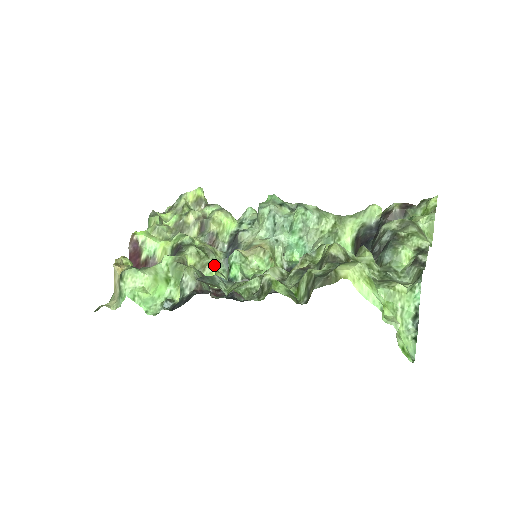
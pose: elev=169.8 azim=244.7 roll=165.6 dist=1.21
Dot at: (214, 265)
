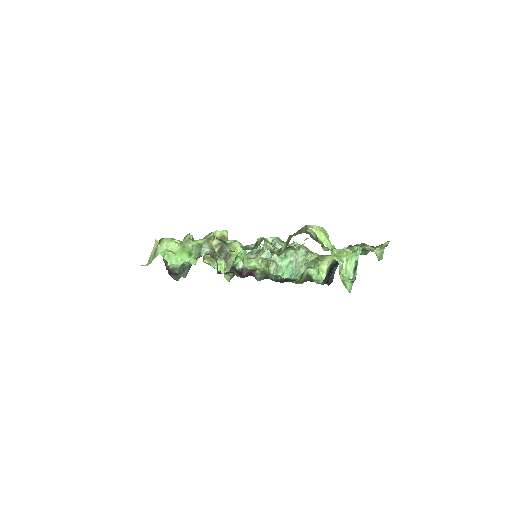
Dot at: occluded
